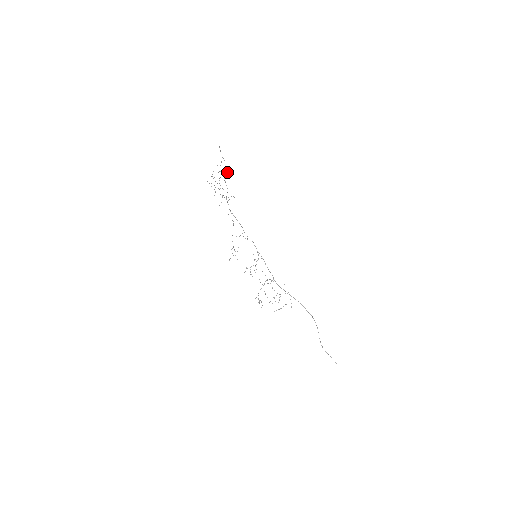
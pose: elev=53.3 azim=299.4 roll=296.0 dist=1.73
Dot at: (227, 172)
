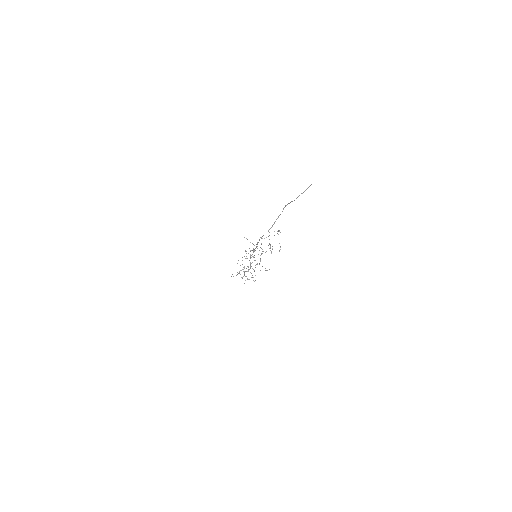
Dot at: (248, 266)
